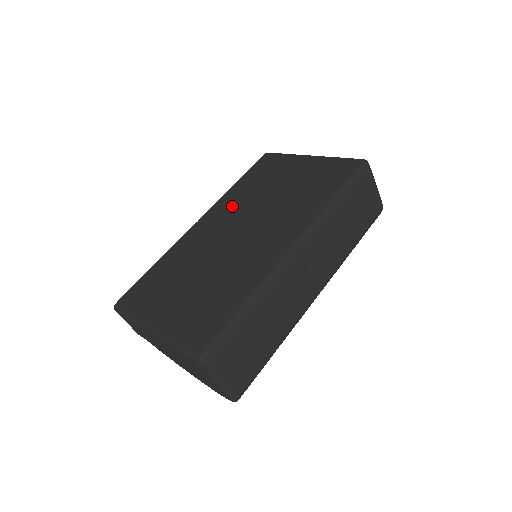
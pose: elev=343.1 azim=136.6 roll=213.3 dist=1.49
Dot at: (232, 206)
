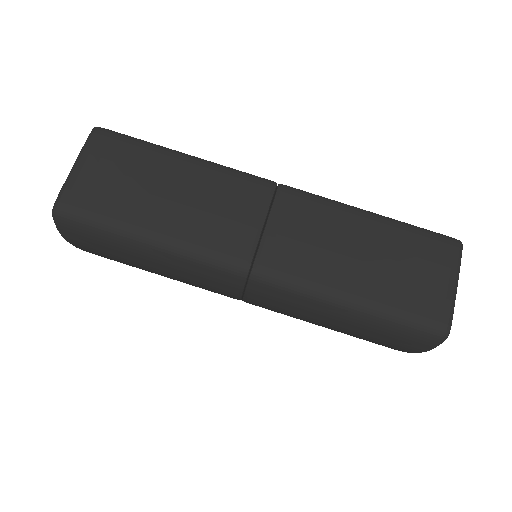
Dot at: occluded
